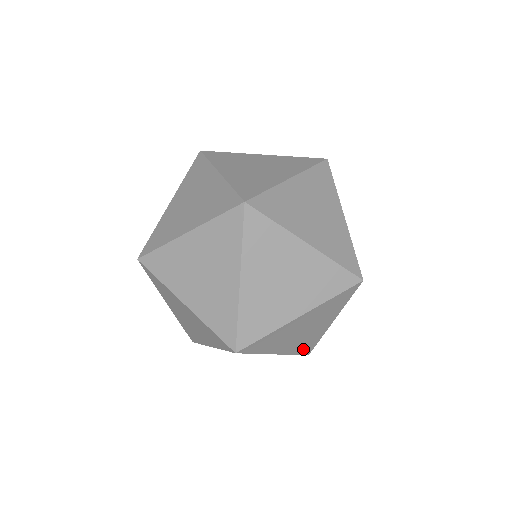
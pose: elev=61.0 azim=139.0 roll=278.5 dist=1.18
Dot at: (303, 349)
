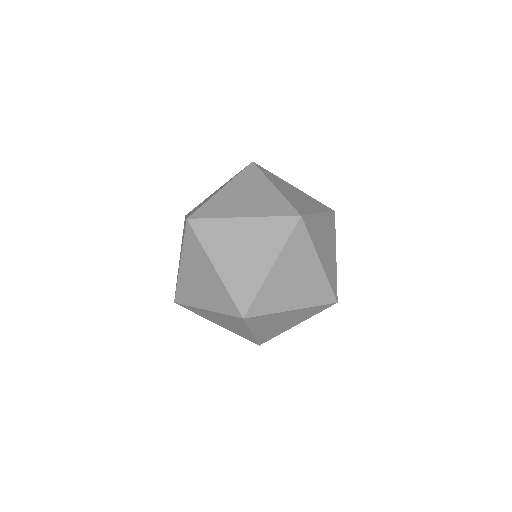
Dot at: (239, 294)
